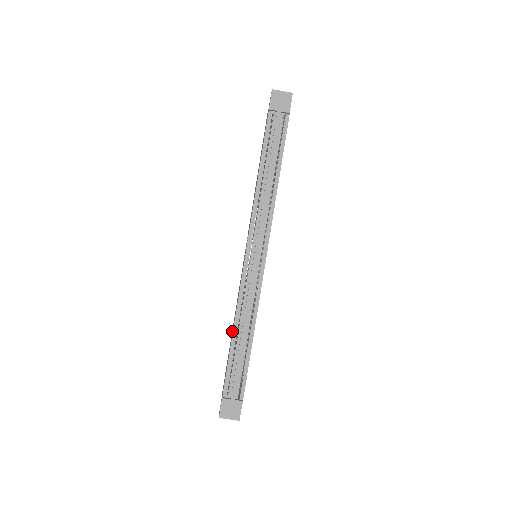
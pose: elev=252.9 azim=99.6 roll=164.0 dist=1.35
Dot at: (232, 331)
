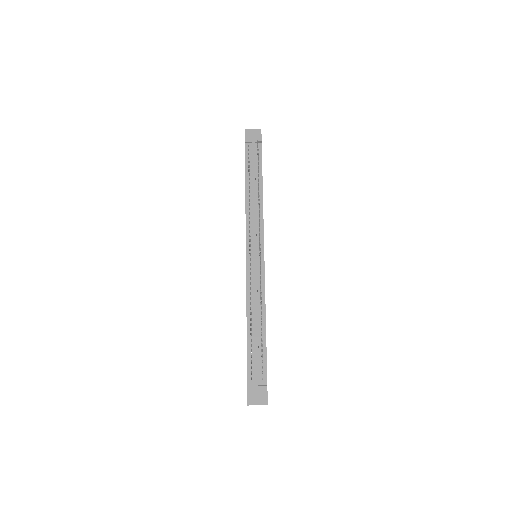
Dot at: occluded
